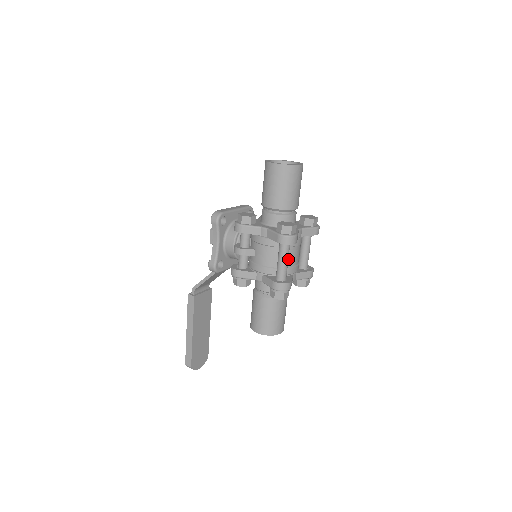
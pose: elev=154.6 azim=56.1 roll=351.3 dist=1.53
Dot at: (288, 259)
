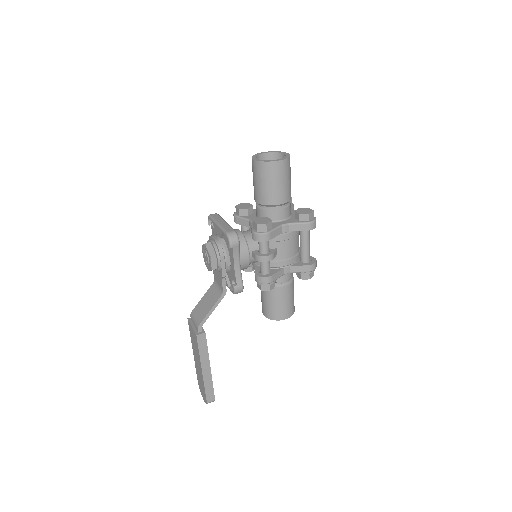
Dot at: occluded
